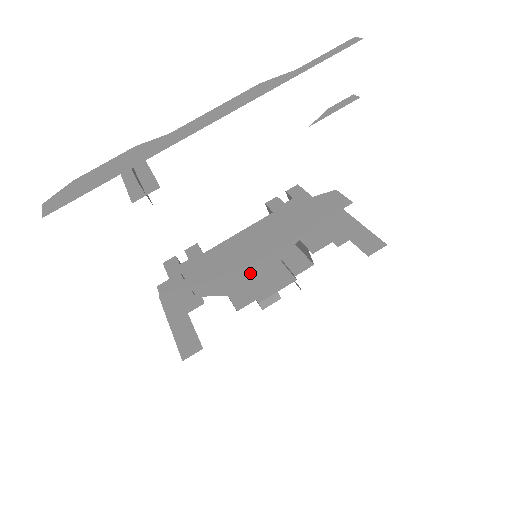
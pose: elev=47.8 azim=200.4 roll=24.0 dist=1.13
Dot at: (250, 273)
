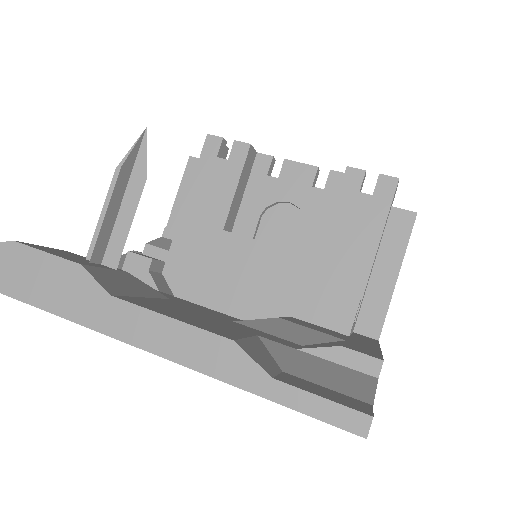
Dot at: (211, 303)
